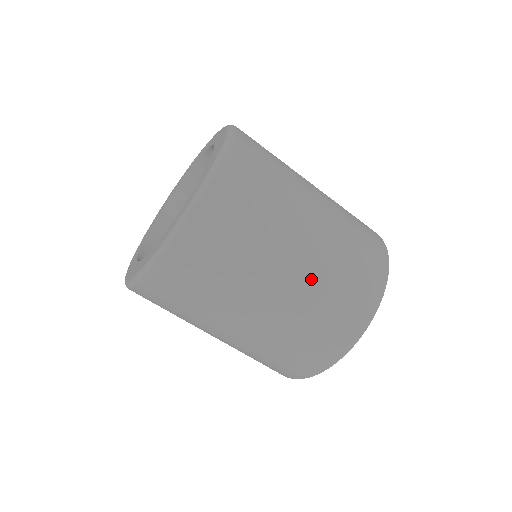
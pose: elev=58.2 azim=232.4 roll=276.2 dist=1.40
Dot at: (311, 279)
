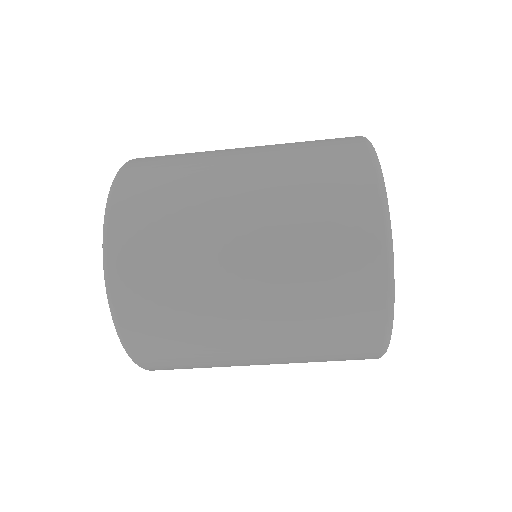
Dot at: (277, 274)
